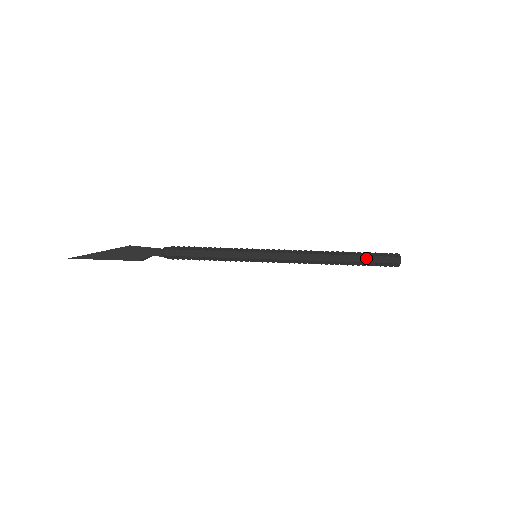
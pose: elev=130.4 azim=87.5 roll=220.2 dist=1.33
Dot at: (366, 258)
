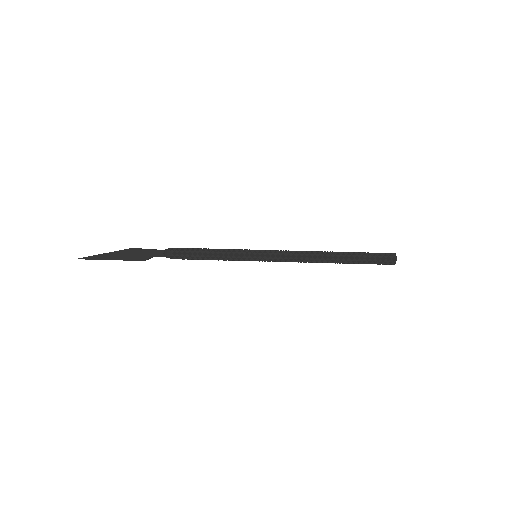
Dot at: (363, 260)
